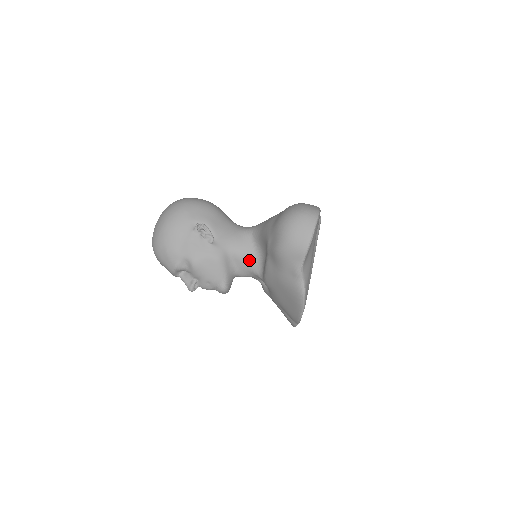
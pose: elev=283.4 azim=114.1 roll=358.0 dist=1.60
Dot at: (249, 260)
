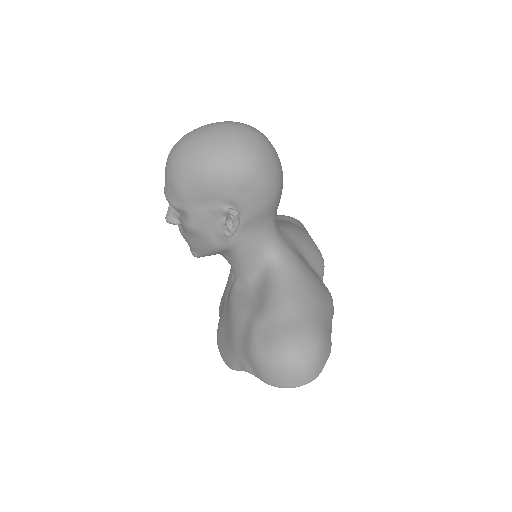
Dot at: (241, 270)
